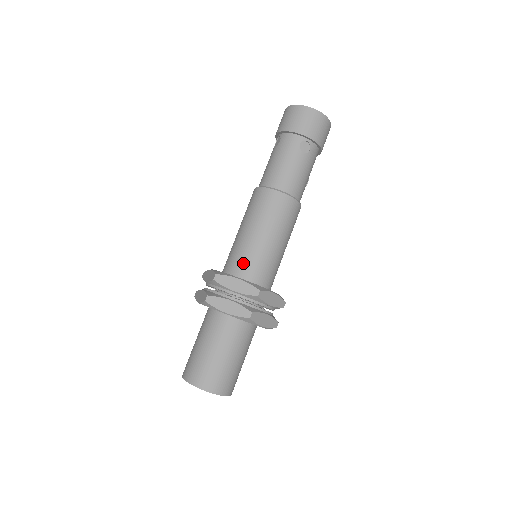
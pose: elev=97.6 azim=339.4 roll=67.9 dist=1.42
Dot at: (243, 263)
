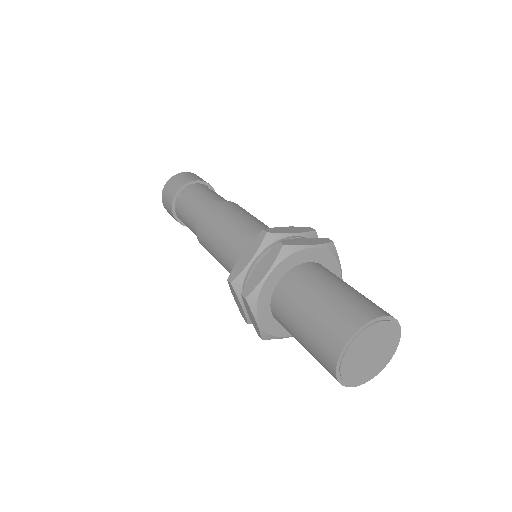
Dot at: occluded
